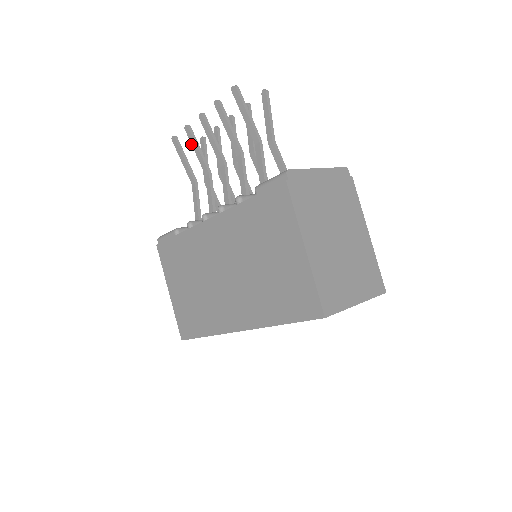
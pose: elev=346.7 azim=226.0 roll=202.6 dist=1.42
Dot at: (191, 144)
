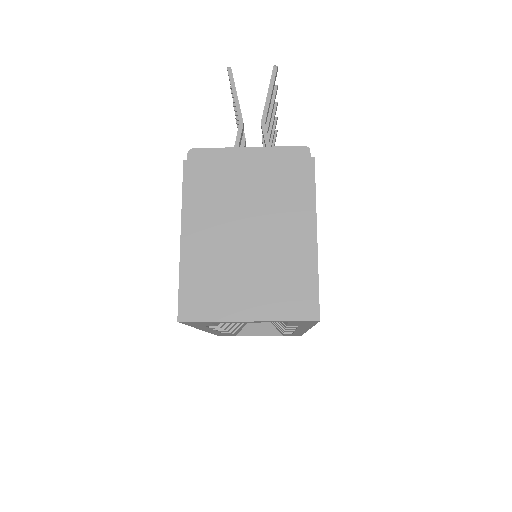
Dot at: occluded
